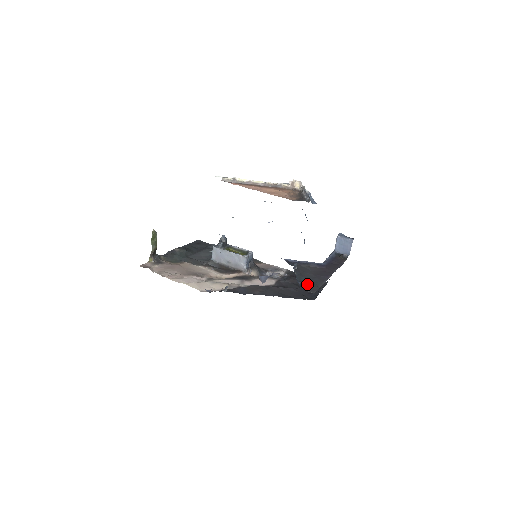
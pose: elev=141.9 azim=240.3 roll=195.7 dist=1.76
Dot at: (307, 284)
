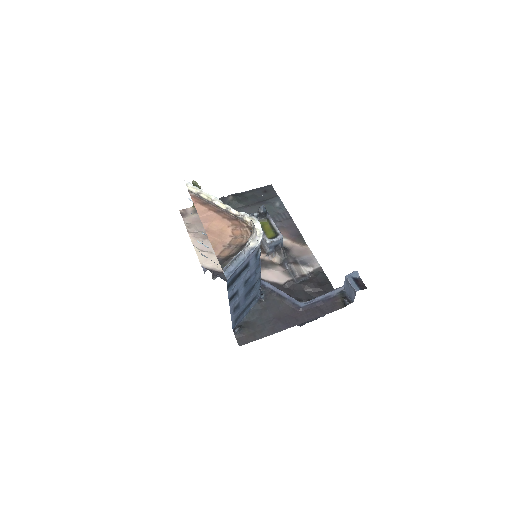
Dot at: (248, 329)
